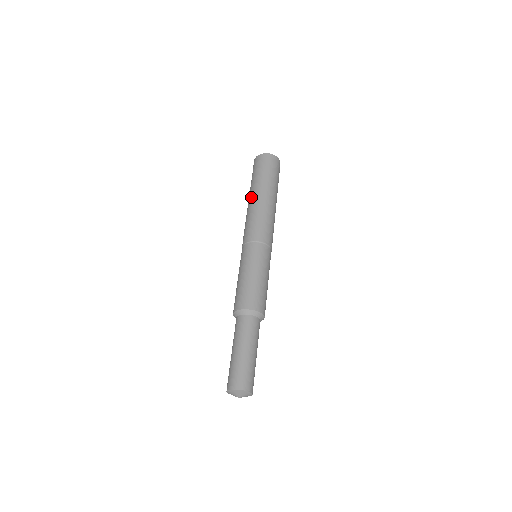
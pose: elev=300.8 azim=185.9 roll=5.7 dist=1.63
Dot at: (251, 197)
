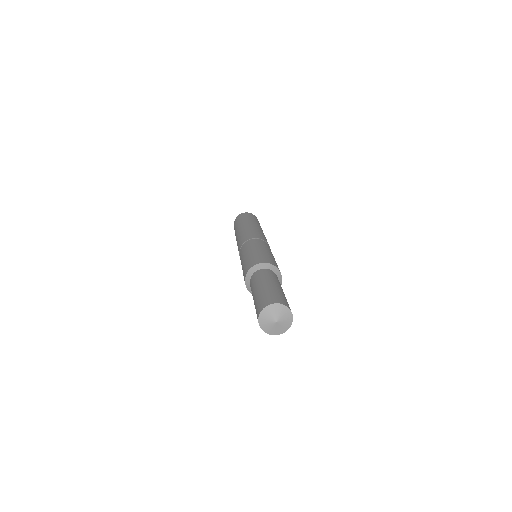
Dot at: (242, 226)
